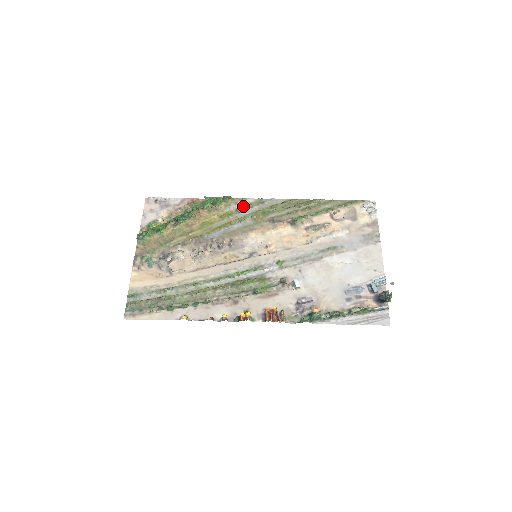
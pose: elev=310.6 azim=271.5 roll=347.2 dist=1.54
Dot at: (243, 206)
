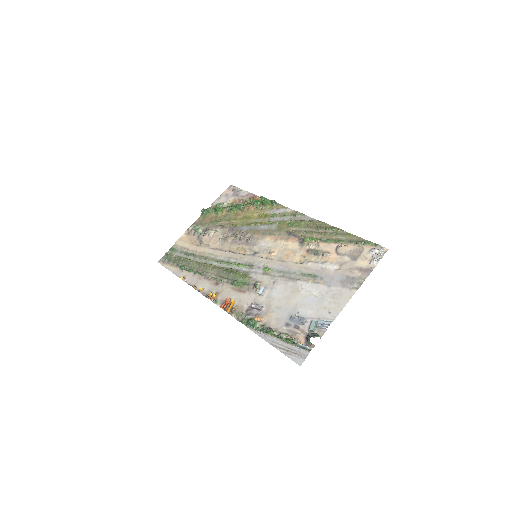
Dot at: (280, 213)
